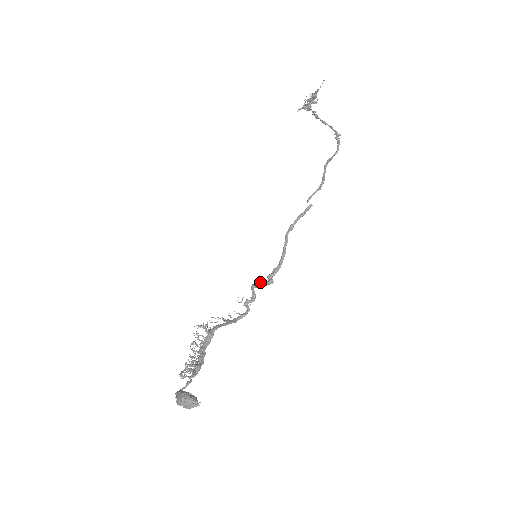
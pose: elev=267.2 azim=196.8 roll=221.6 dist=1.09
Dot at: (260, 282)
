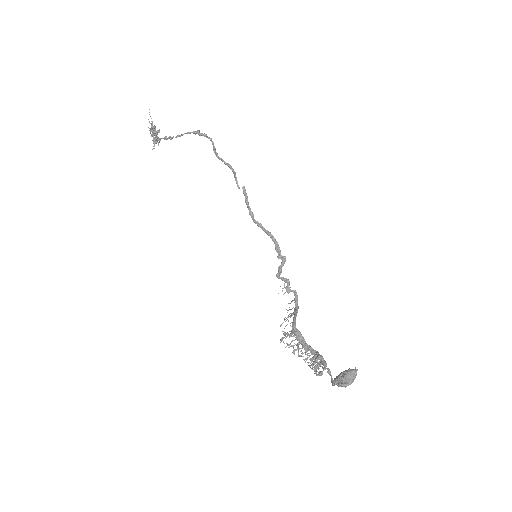
Dot at: (278, 268)
